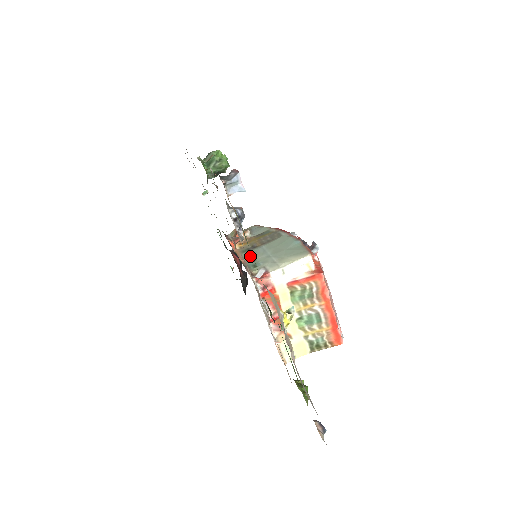
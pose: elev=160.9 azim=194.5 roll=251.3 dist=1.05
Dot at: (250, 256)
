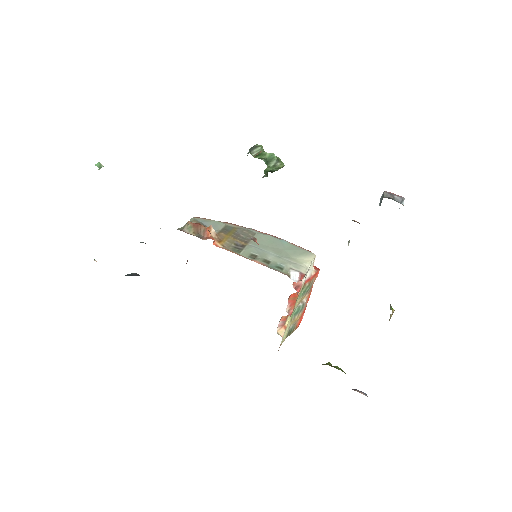
Dot at: (256, 257)
